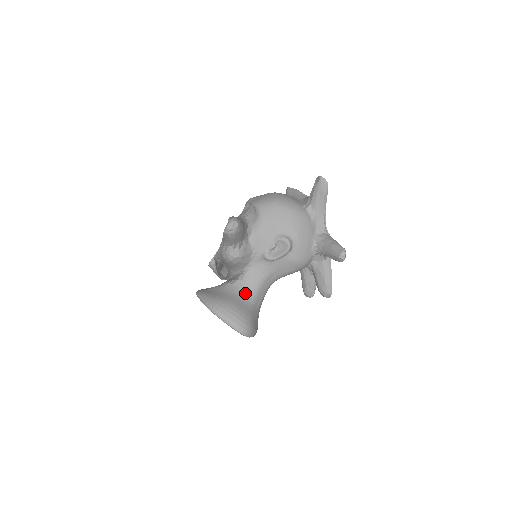
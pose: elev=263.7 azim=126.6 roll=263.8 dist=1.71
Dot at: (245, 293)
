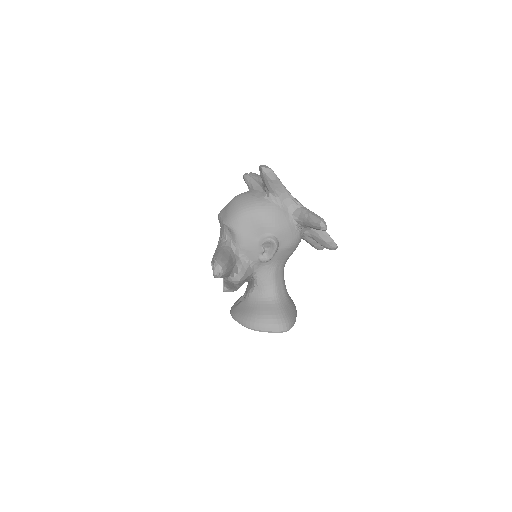
Dot at: (266, 295)
